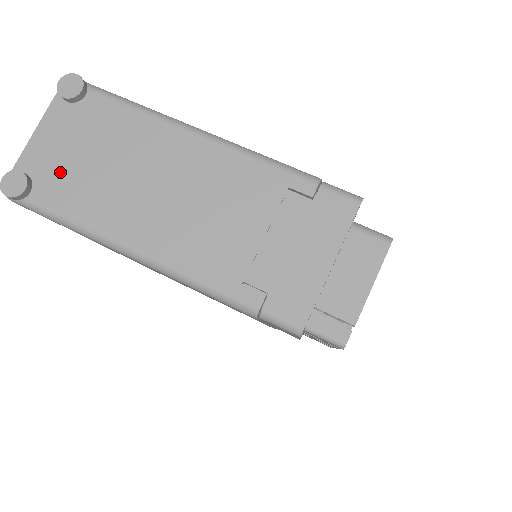
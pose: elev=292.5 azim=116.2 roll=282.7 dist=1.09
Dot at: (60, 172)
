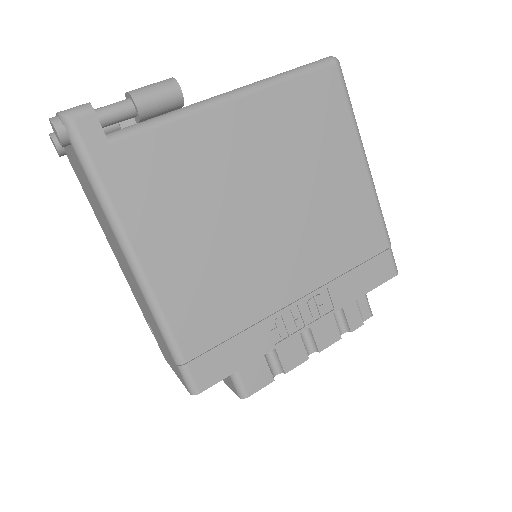
Dot at: (74, 167)
